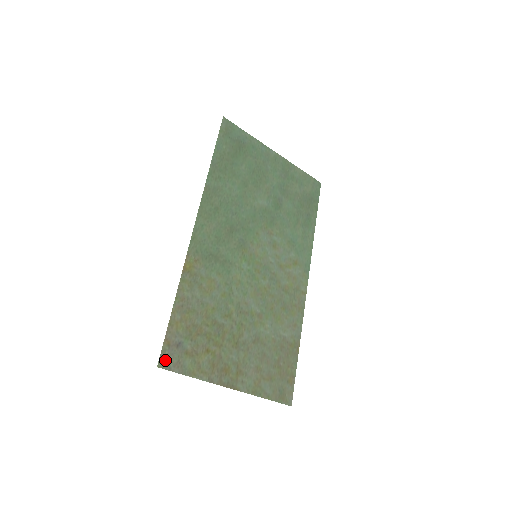
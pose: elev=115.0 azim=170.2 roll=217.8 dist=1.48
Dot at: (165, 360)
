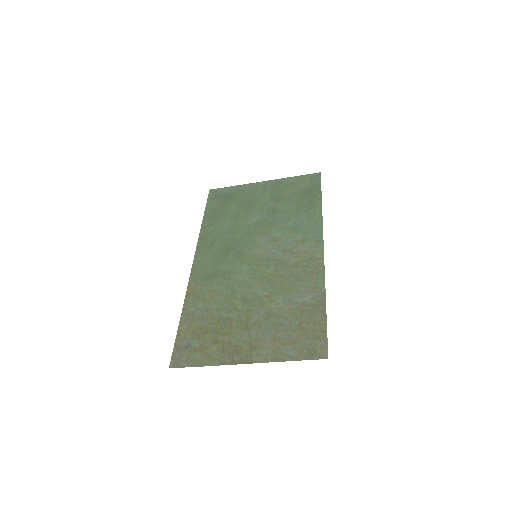
Dot at: (176, 361)
